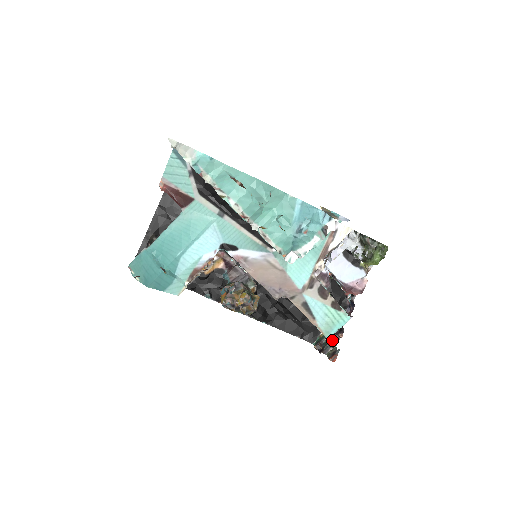
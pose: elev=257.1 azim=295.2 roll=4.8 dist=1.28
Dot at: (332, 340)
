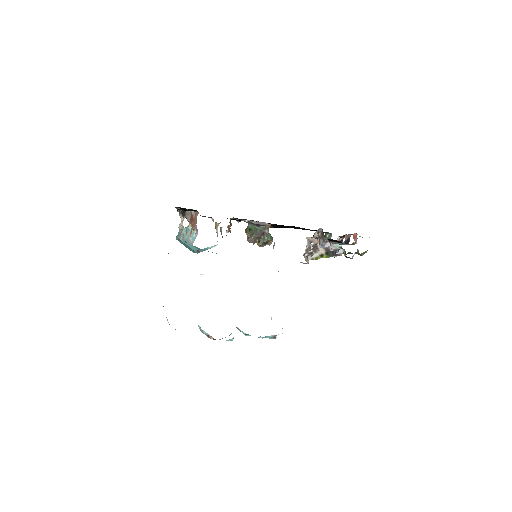
Dot at: occluded
